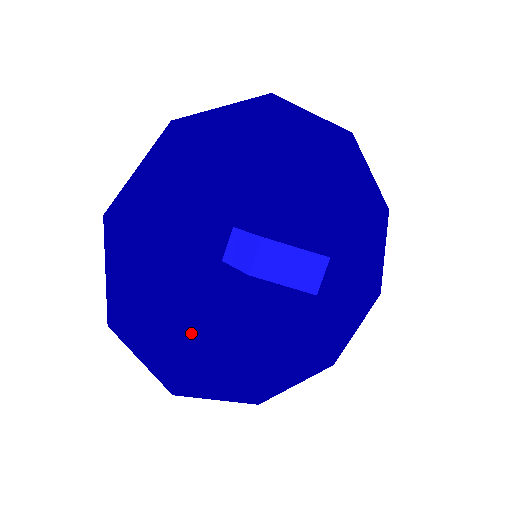
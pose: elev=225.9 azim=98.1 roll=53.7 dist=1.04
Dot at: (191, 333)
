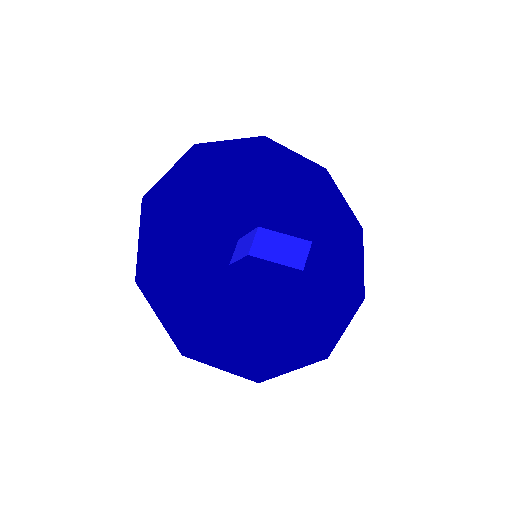
Dot at: (201, 315)
